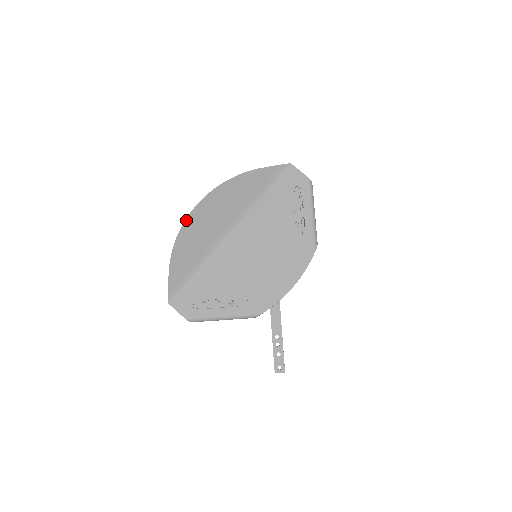
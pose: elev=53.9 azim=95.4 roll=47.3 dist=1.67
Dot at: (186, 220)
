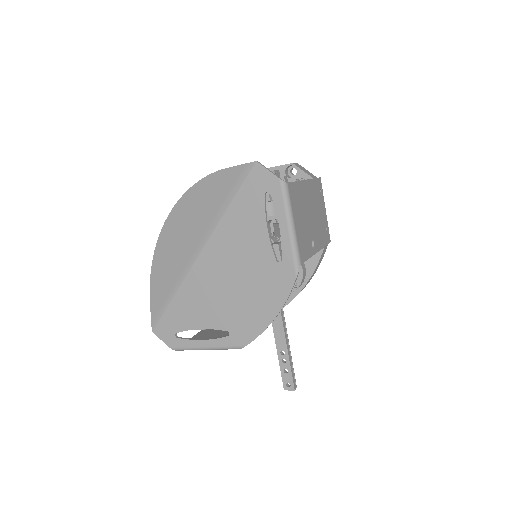
Dot at: (159, 236)
